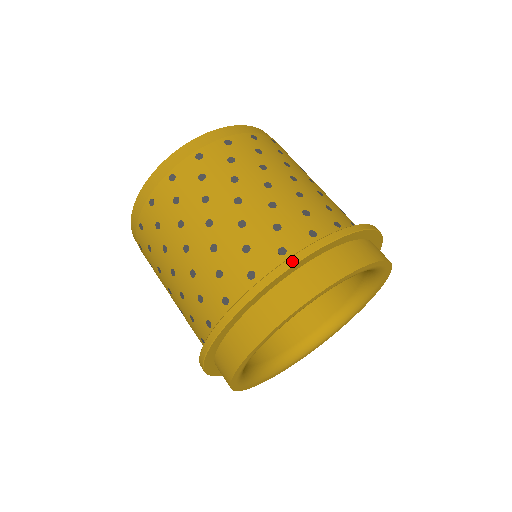
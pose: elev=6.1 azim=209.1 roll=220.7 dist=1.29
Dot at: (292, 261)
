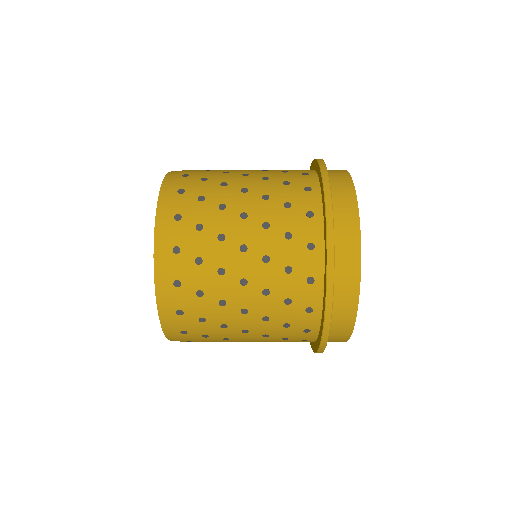
Dot at: (331, 247)
